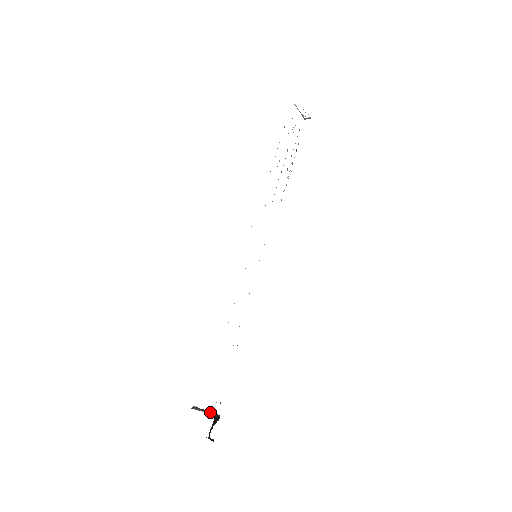
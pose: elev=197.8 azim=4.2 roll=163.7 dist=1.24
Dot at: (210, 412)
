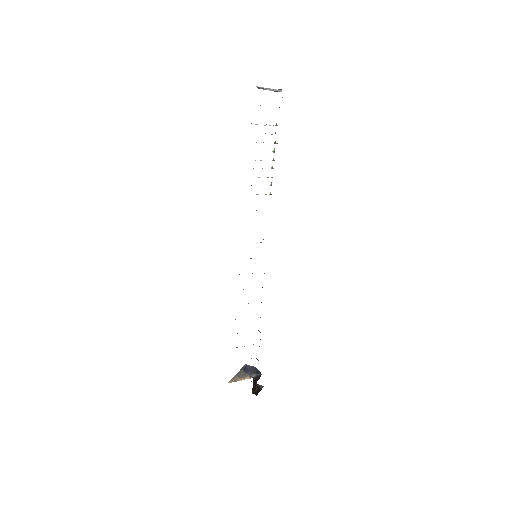
Dot at: (250, 376)
